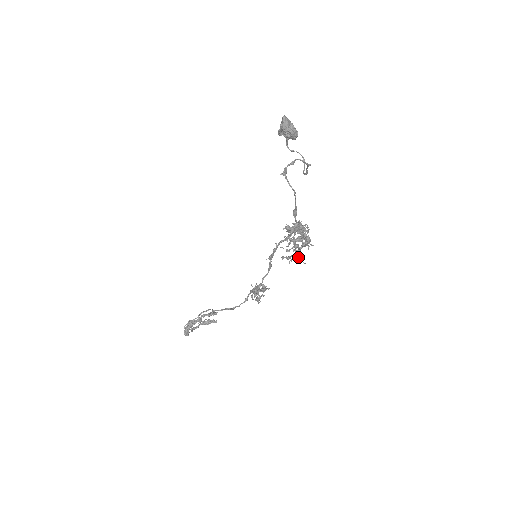
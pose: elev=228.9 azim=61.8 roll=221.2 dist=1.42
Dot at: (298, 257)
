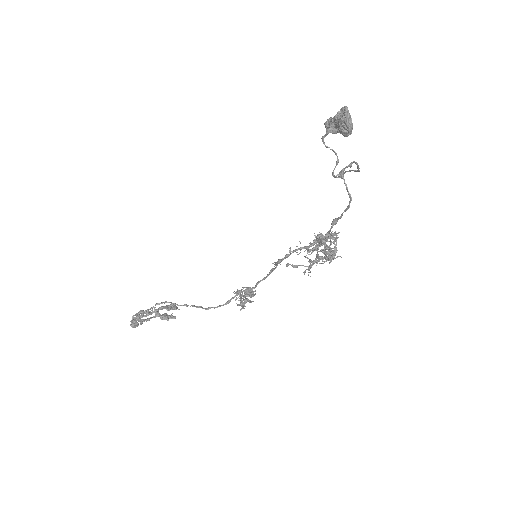
Dot at: (309, 268)
